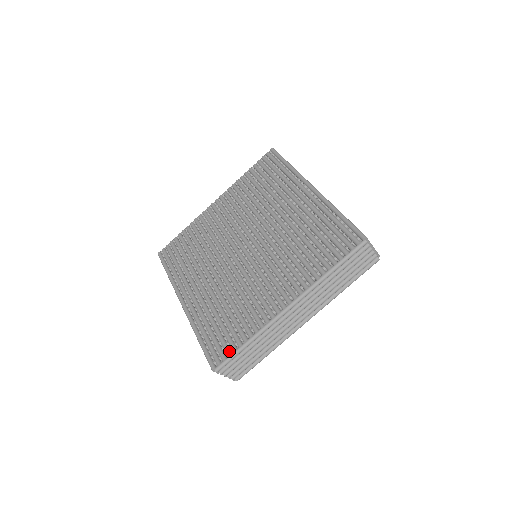
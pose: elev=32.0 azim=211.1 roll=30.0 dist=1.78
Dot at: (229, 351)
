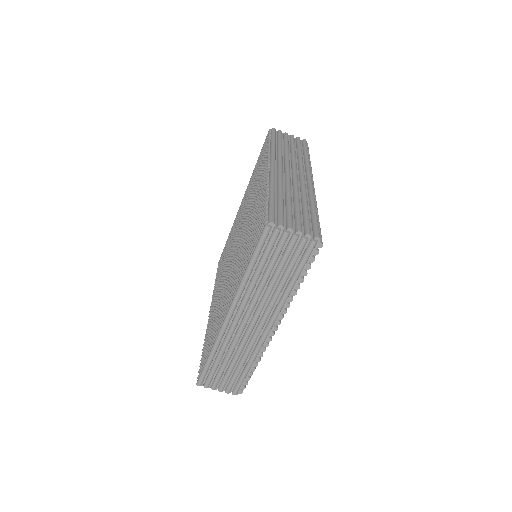
Dot at: (264, 212)
